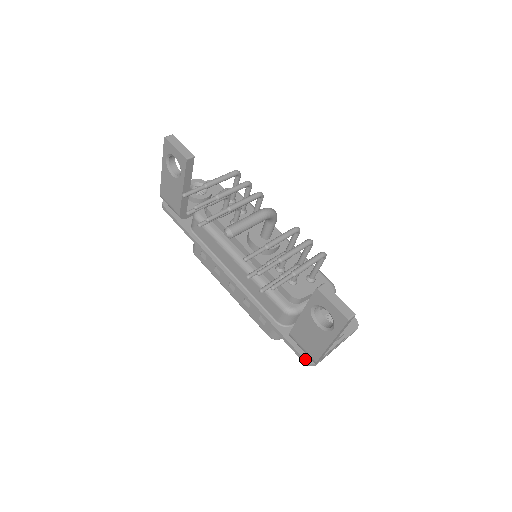
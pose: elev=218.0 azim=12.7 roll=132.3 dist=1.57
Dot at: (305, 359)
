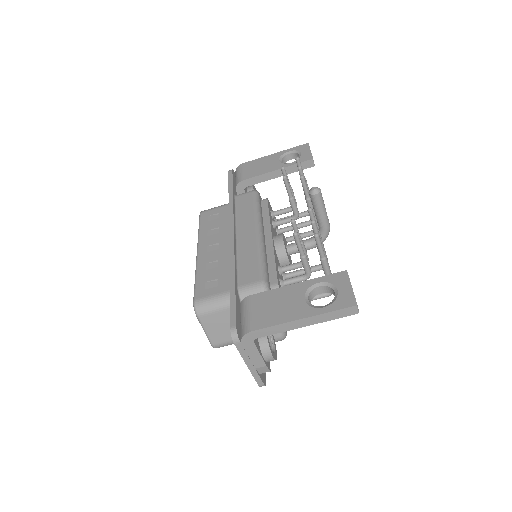
Dot at: (237, 325)
